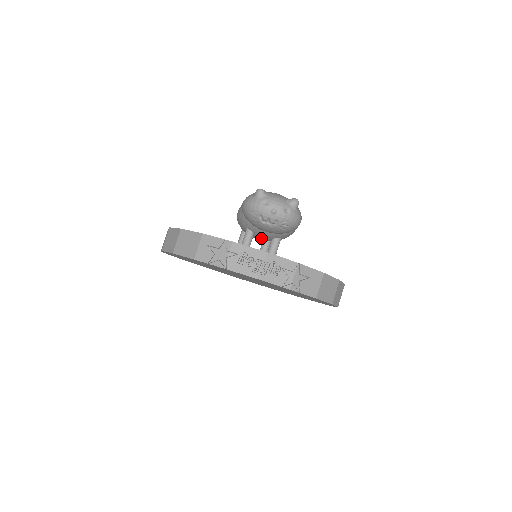
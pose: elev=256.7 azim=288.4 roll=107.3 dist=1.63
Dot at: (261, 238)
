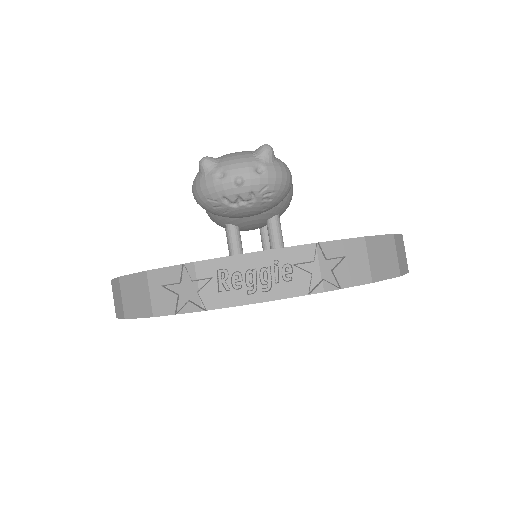
Dot at: (252, 227)
